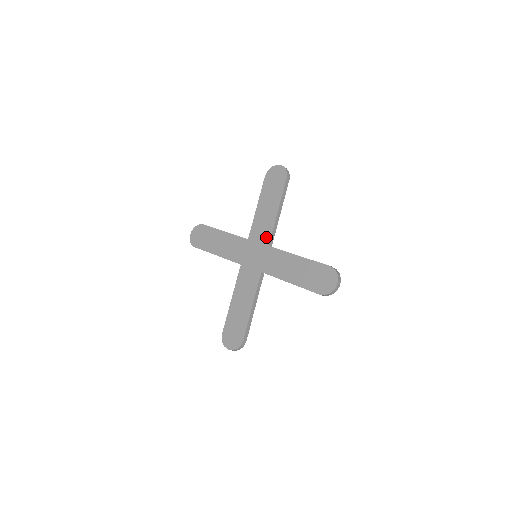
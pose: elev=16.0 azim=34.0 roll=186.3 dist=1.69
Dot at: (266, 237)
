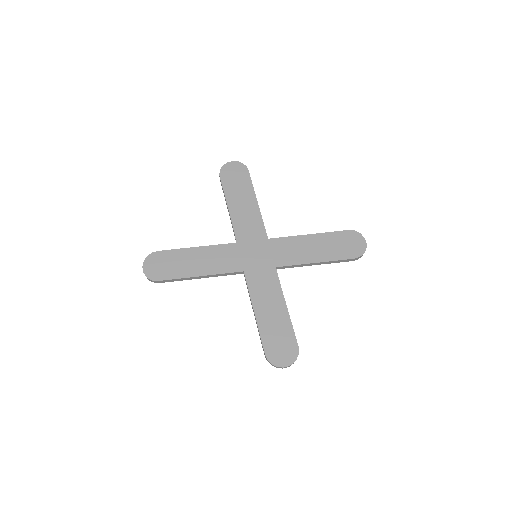
Dot at: (260, 232)
